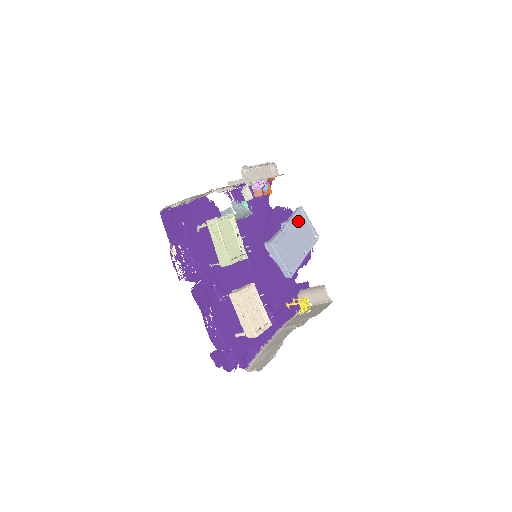
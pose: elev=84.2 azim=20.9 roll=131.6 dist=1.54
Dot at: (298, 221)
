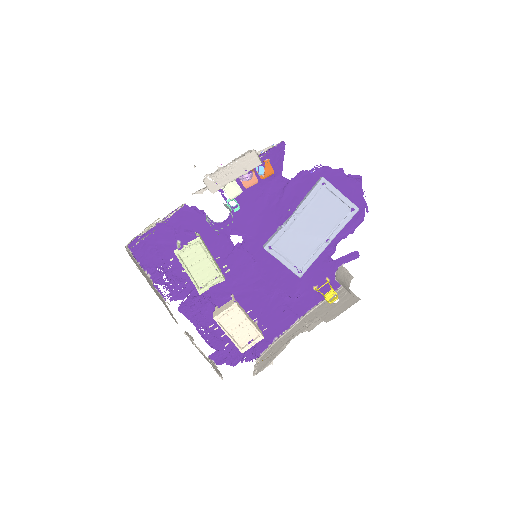
Dot at: (316, 201)
